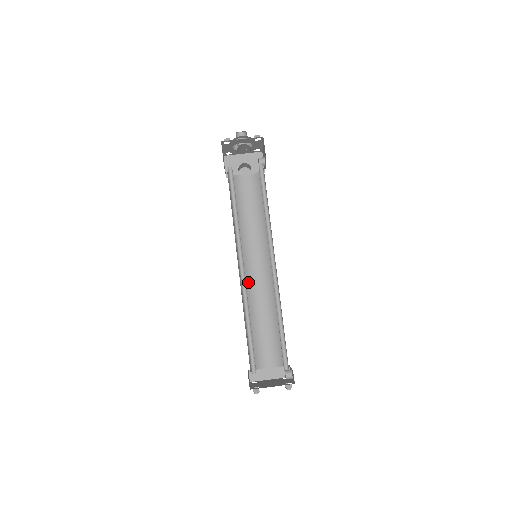
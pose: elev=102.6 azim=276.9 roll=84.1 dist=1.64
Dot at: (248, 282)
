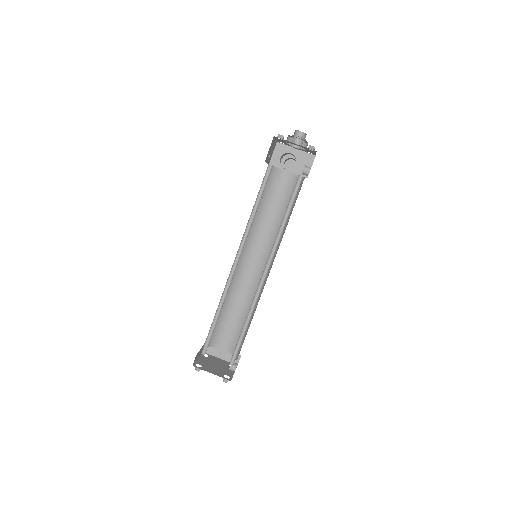
Dot at: (240, 272)
